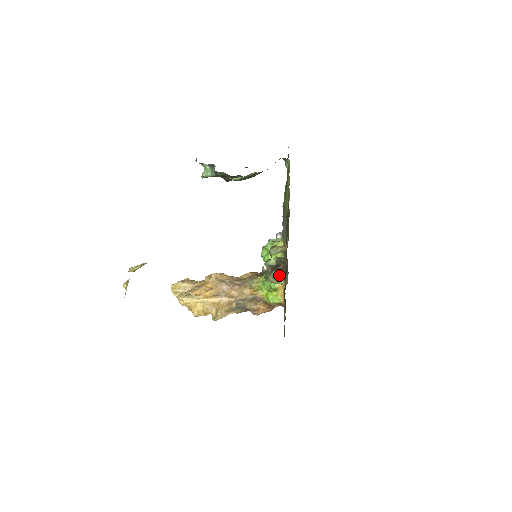
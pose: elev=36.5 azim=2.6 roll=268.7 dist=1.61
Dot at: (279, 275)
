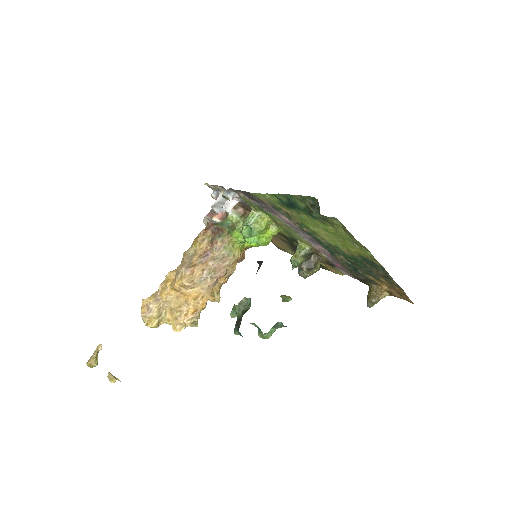
Dot at: (319, 267)
